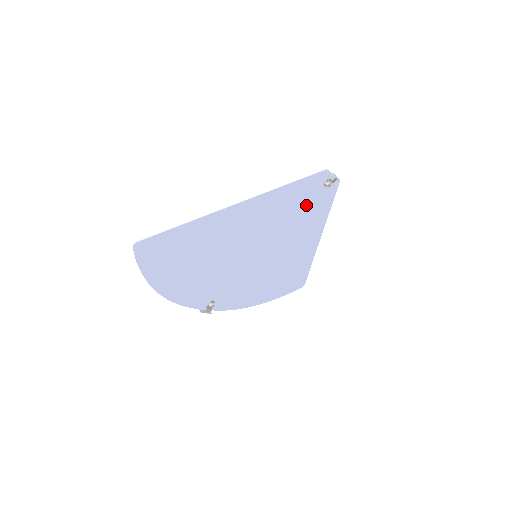
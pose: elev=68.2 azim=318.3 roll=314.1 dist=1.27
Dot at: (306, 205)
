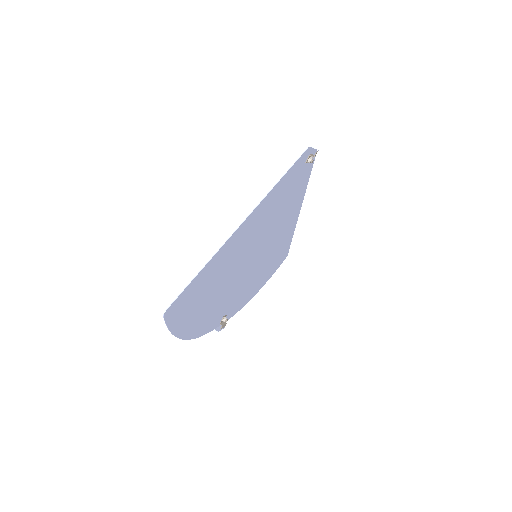
Dot at: (292, 188)
